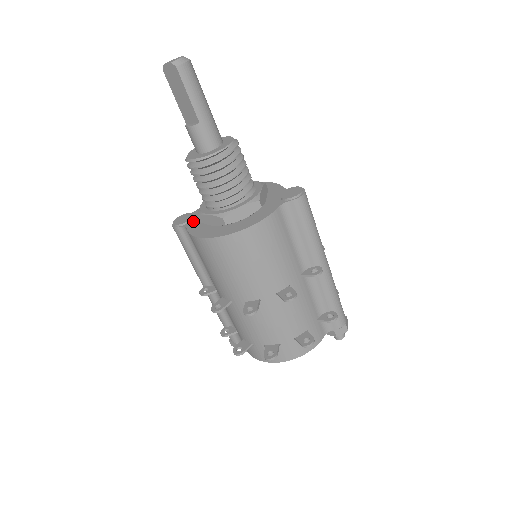
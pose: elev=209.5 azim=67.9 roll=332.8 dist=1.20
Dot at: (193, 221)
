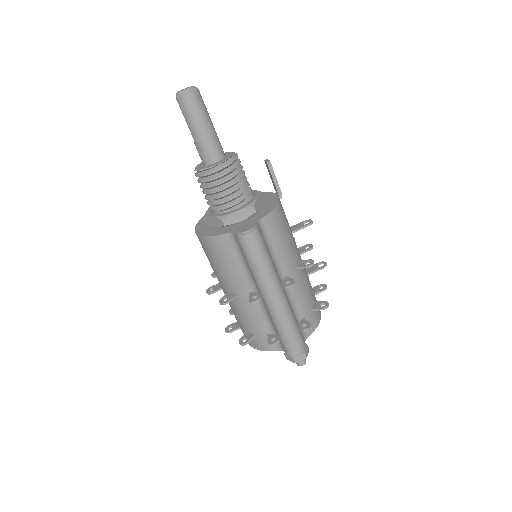
Dot at: occluded
